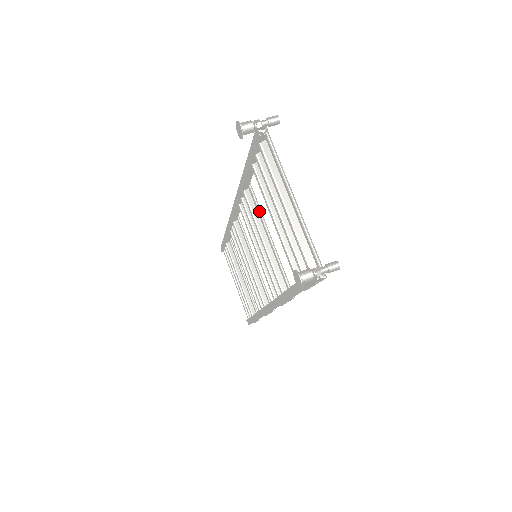
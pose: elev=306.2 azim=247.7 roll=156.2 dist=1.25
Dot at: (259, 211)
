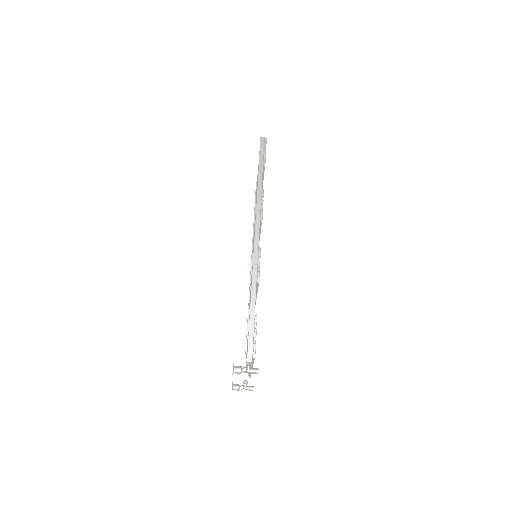
Dot at: (256, 294)
